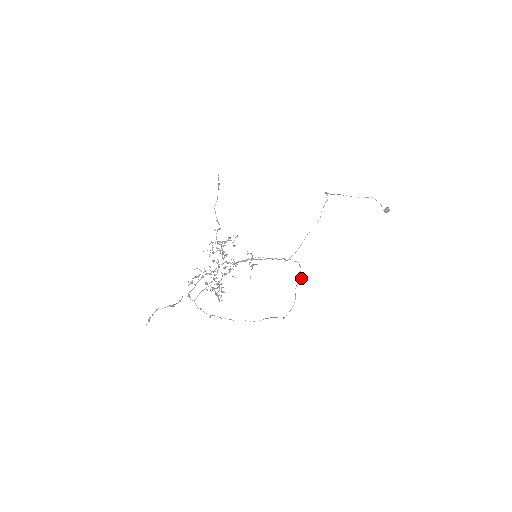
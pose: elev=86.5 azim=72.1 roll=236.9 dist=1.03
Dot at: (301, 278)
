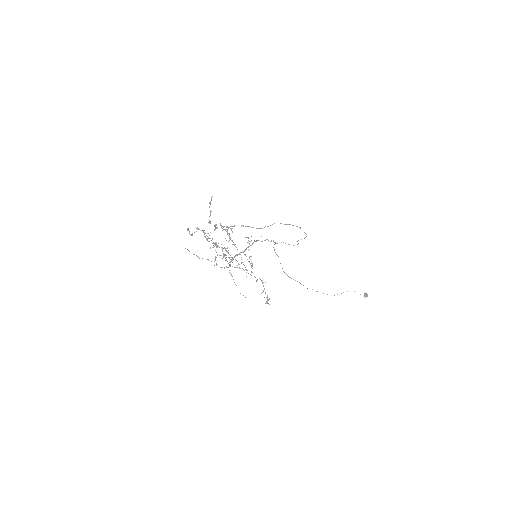
Dot at: occluded
